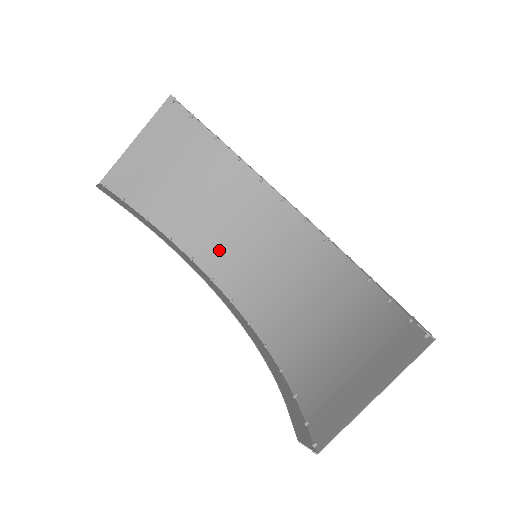
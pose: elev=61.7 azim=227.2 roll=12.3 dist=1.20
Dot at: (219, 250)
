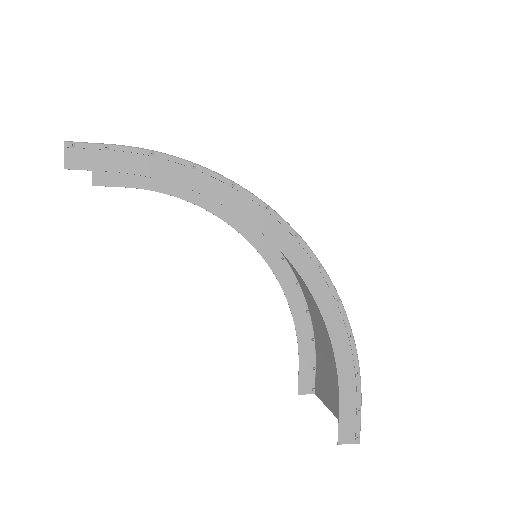
Dot at: occluded
